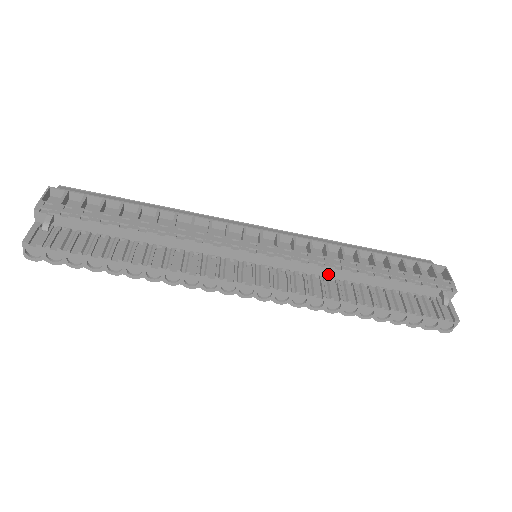
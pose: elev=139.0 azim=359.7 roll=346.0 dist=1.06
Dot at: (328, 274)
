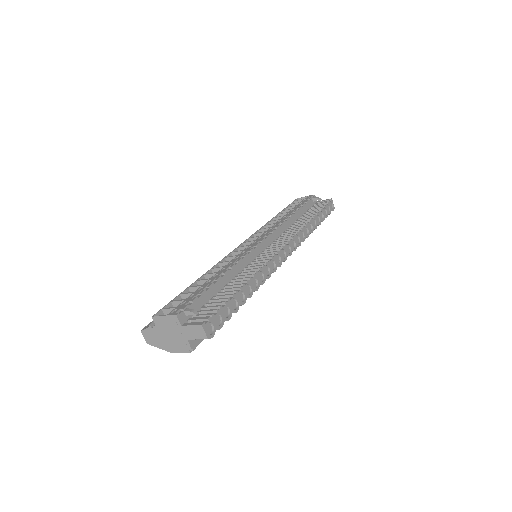
Dot at: (286, 228)
